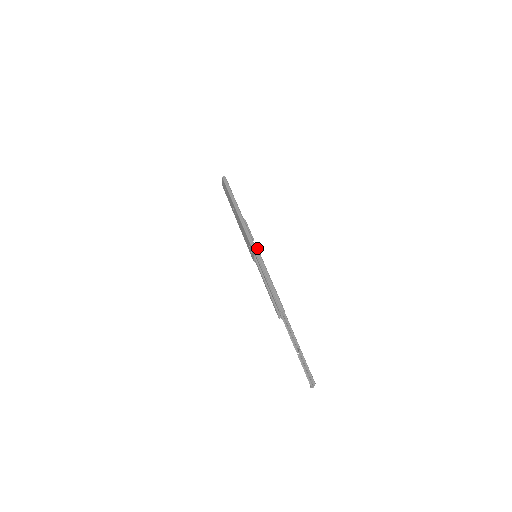
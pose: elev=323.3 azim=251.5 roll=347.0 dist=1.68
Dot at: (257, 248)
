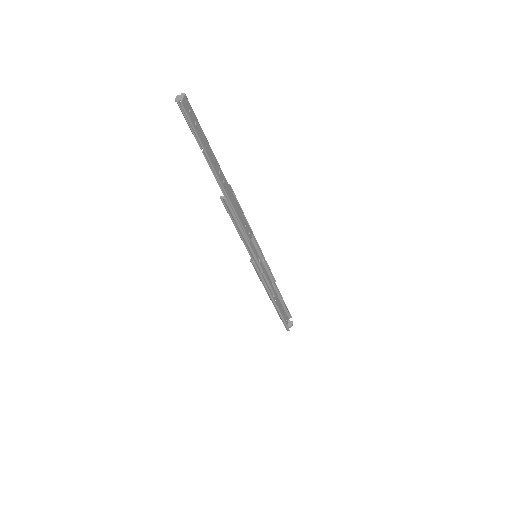
Dot at: (262, 253)
